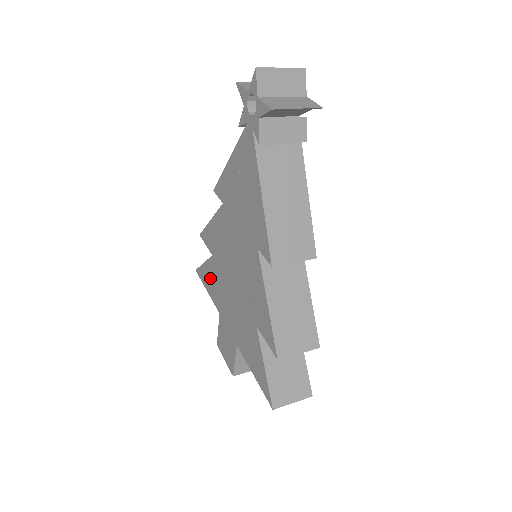
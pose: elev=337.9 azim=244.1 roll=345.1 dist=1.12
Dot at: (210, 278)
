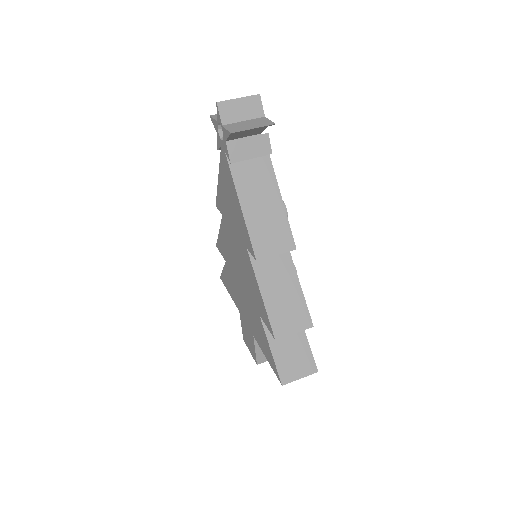
Dot at: (228, 282)
